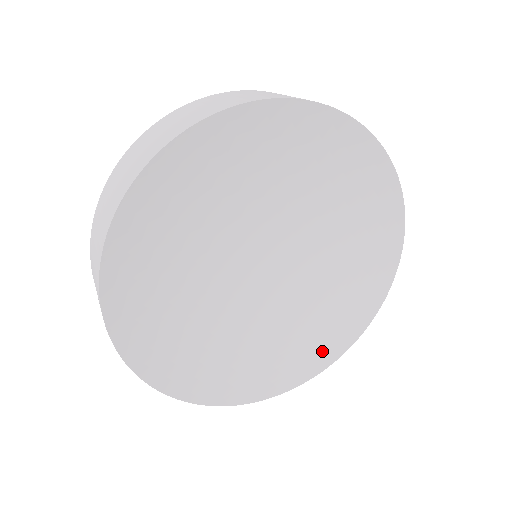
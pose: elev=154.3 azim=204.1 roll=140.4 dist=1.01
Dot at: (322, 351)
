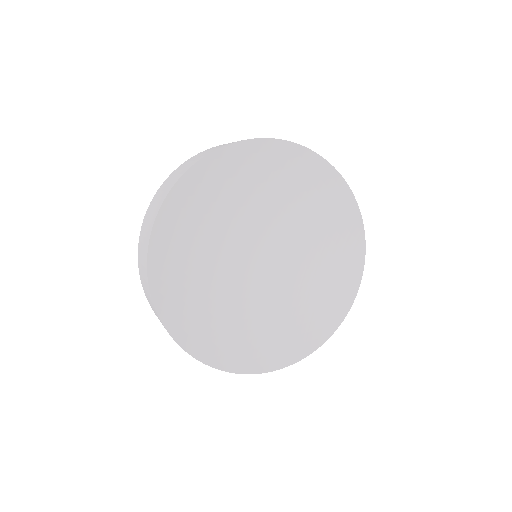
Dot at: (219, 352)
